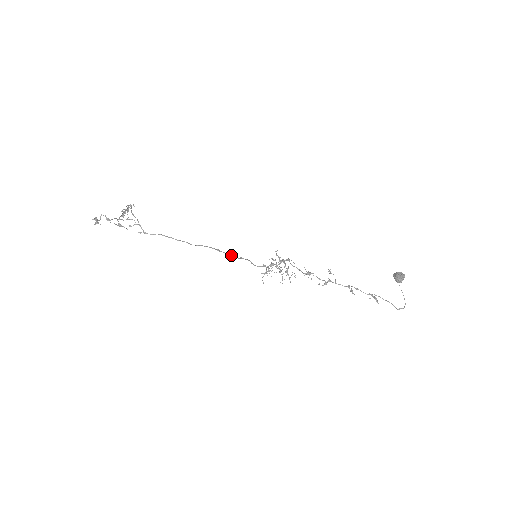
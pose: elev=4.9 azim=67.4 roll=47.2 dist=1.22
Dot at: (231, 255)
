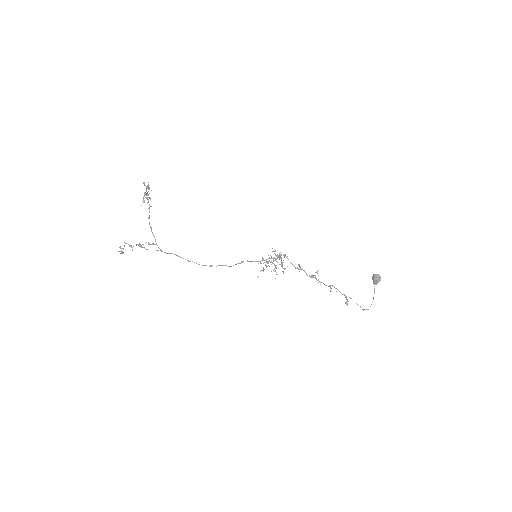
Dot at: occluded
